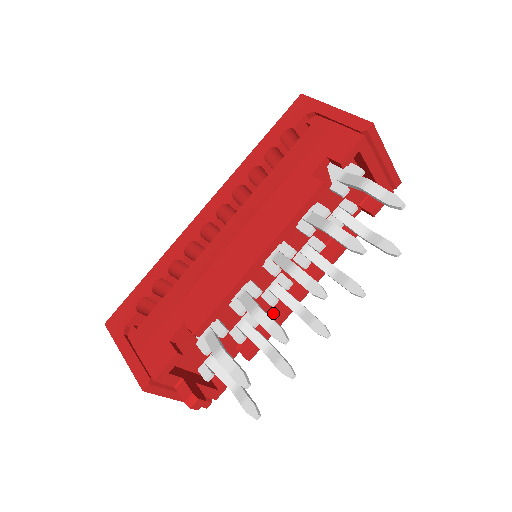
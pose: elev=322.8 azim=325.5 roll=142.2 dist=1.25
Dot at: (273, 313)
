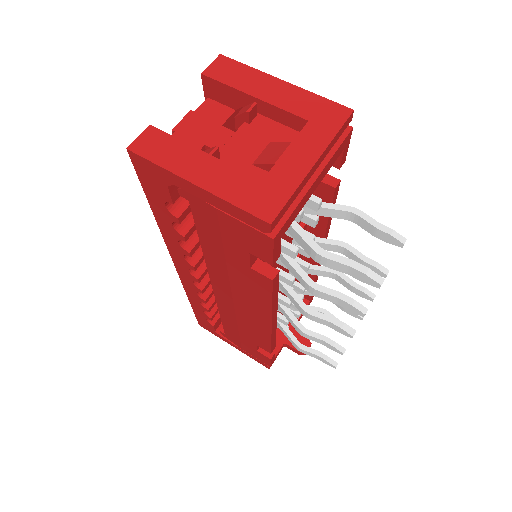
Dot at: (308, 259)
